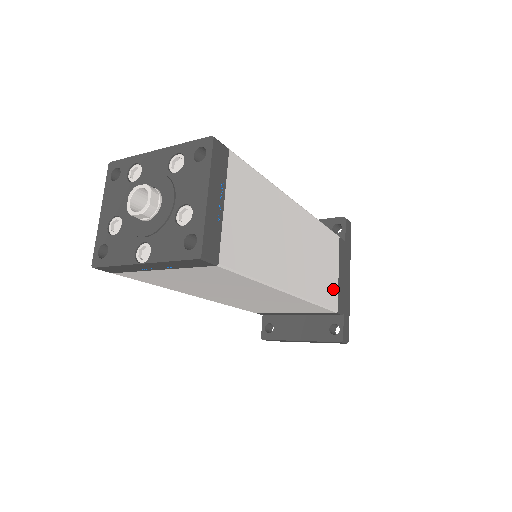
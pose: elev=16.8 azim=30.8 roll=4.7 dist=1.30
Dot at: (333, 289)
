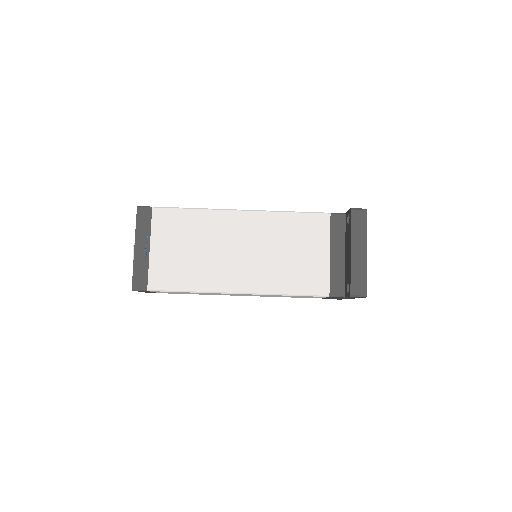
Dot at: occluded
